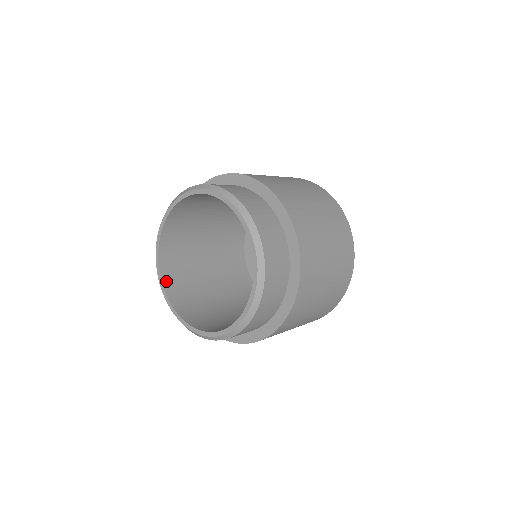
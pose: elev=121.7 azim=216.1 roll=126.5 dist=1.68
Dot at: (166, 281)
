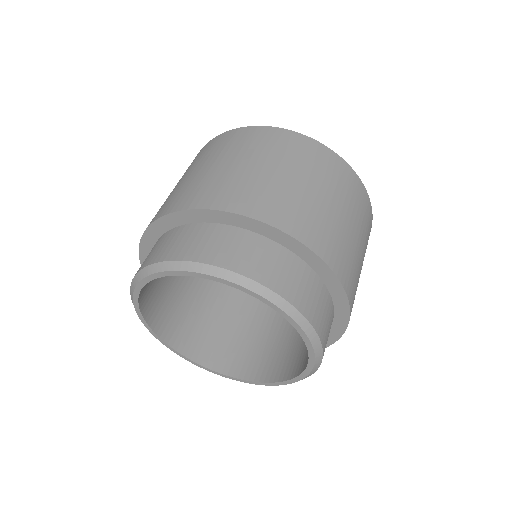
Dot at: (177, 344)
